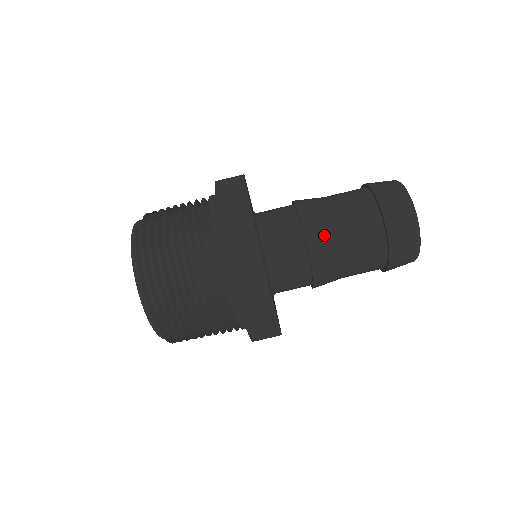
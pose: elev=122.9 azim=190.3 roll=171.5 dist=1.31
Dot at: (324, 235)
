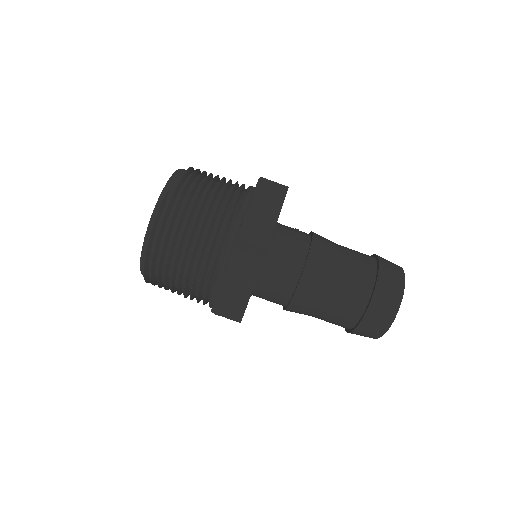
Dot at: (314, 292)
